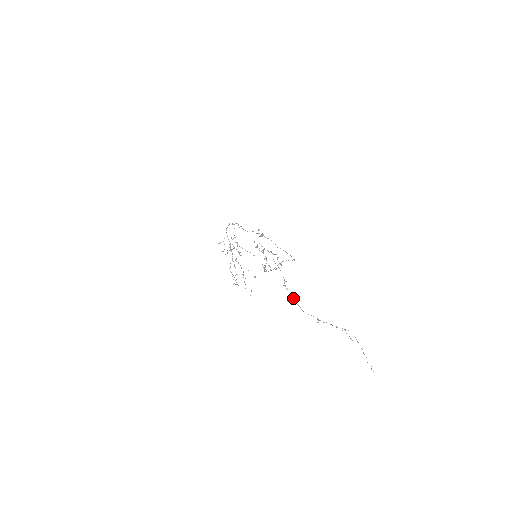
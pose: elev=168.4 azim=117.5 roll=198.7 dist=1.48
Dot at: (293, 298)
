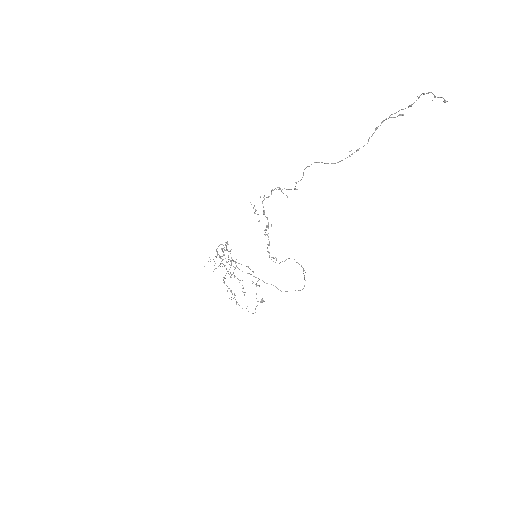
Dot at: (309, 166)
